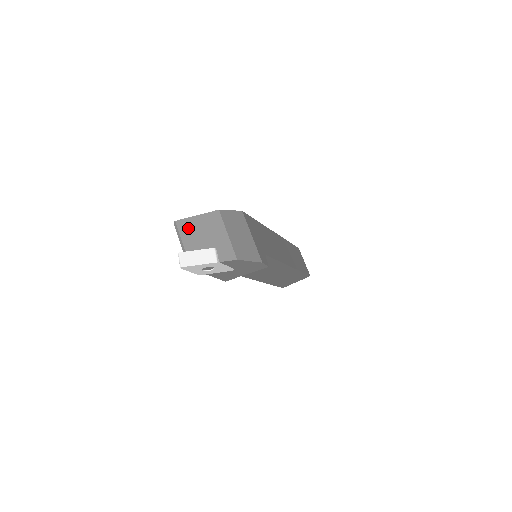
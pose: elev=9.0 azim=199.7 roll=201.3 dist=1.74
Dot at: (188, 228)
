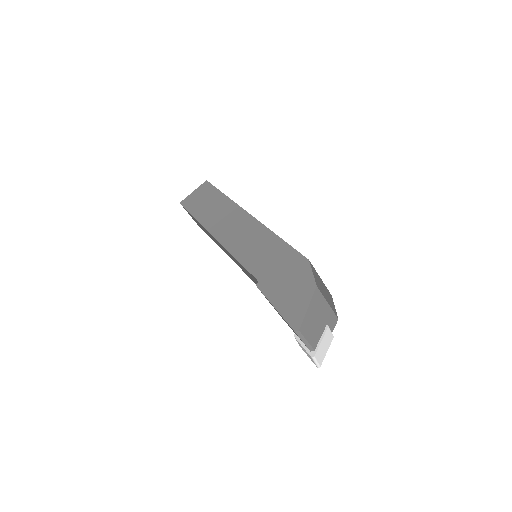
Dot at: (308, 327)
